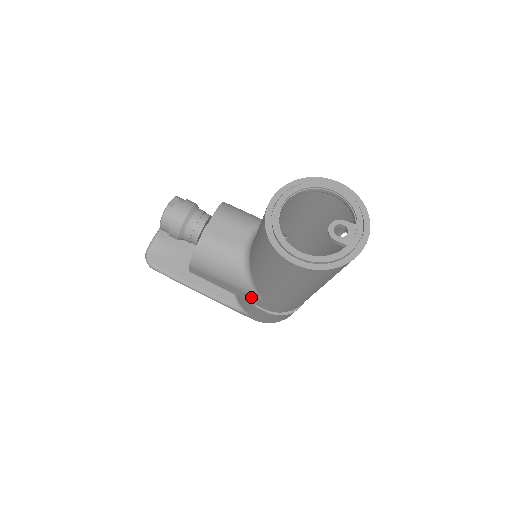
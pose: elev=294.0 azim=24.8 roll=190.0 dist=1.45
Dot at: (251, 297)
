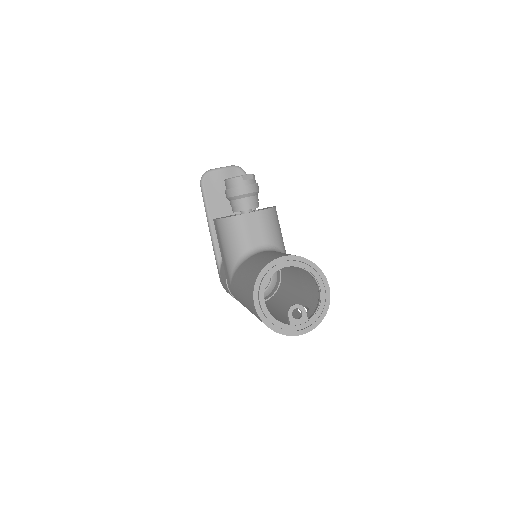
Dot at: (227, 273)
